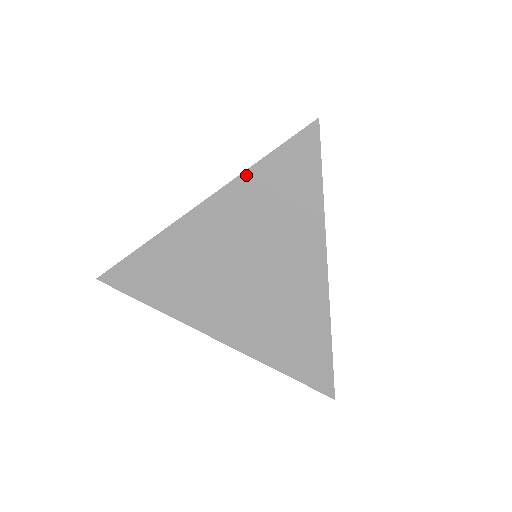
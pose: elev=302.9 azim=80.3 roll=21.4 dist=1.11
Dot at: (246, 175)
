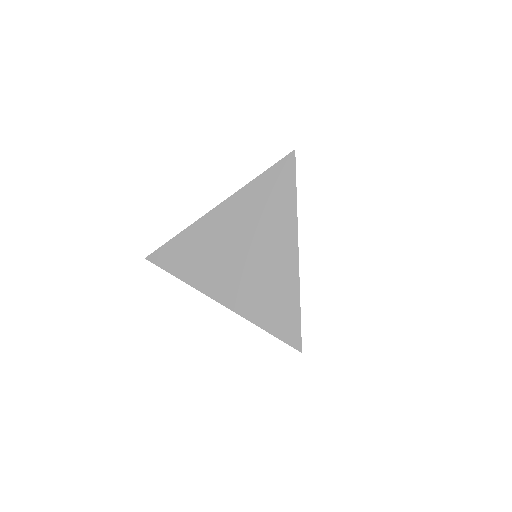
Dot at: (250, 184)
